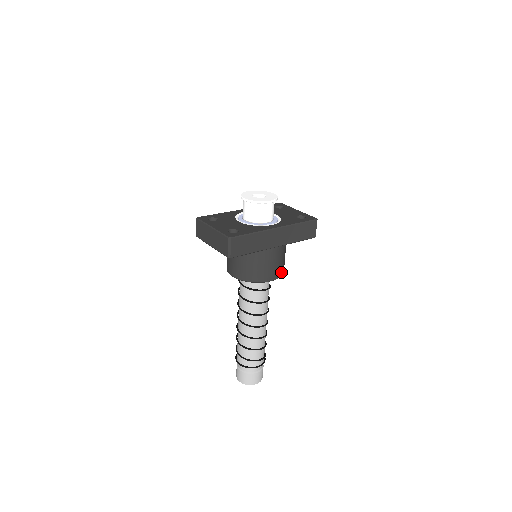
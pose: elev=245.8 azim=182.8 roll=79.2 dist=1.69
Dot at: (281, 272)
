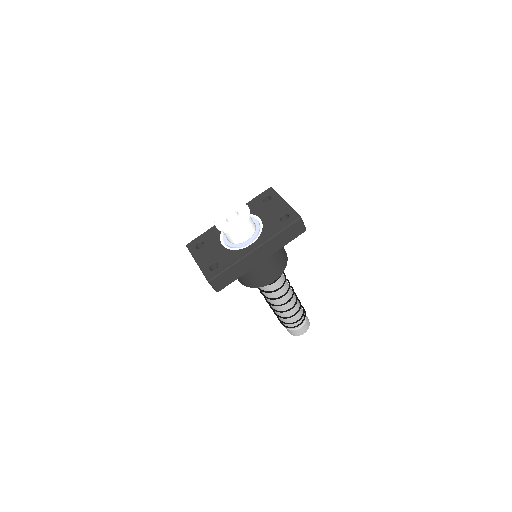
Dot at: (281, 270)
